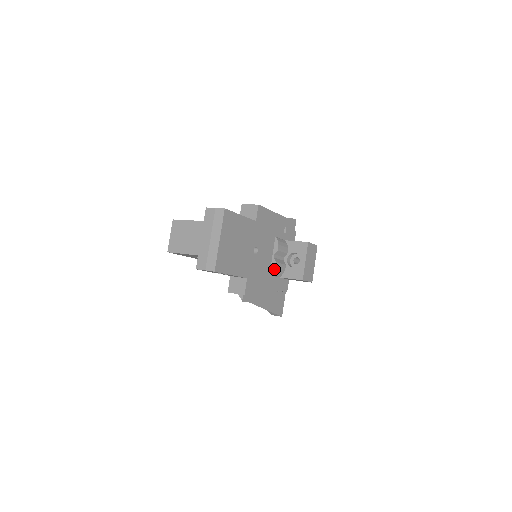
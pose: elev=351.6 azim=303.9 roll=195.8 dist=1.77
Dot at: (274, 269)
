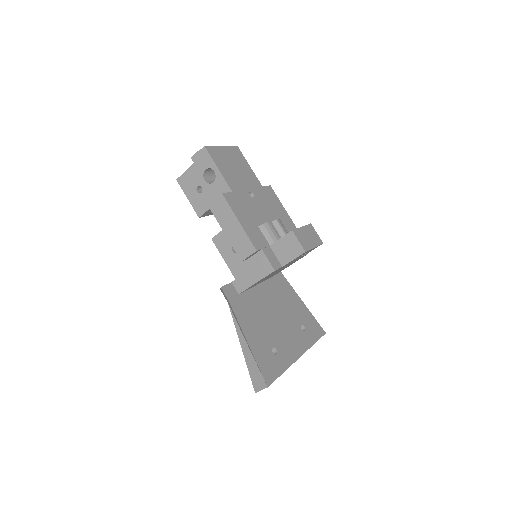
Dot at: (265, 224)
